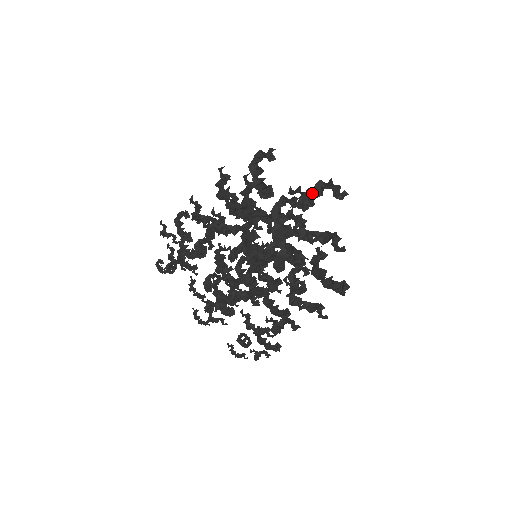
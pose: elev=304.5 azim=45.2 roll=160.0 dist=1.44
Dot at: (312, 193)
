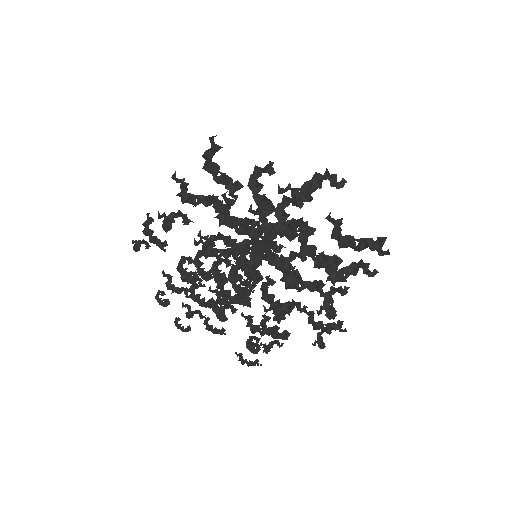
Dot at: (366, 246)
